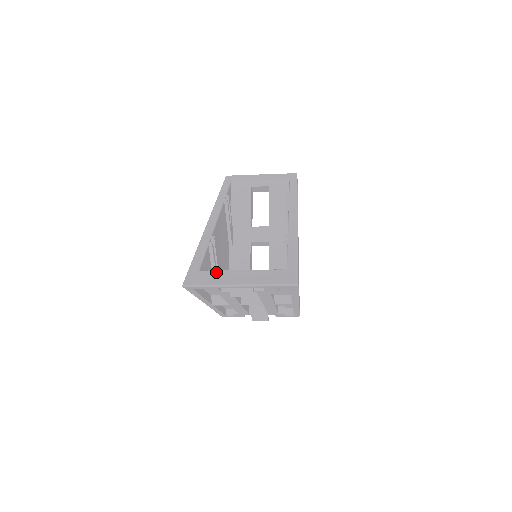
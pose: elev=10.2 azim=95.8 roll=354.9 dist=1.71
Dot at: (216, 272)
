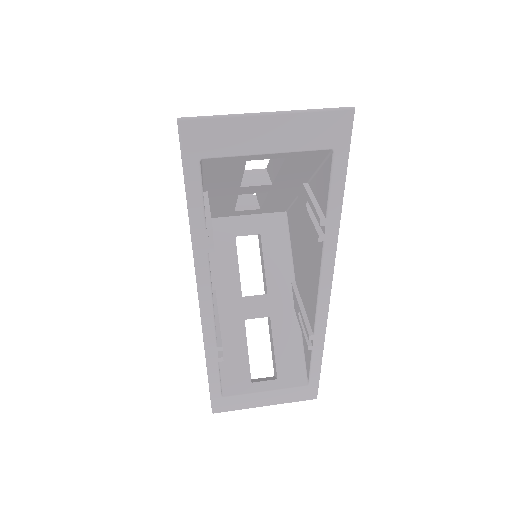
Dot at: (240, 398)
